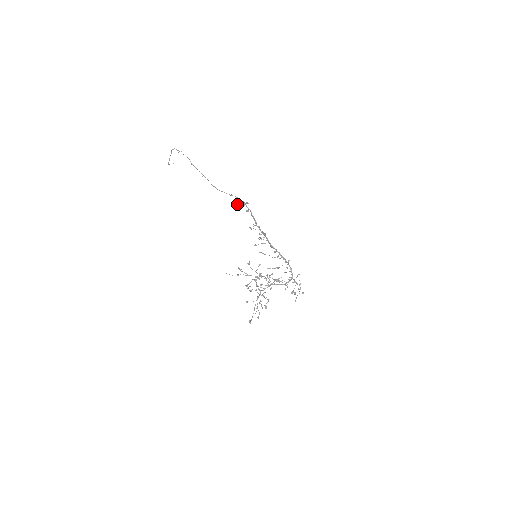
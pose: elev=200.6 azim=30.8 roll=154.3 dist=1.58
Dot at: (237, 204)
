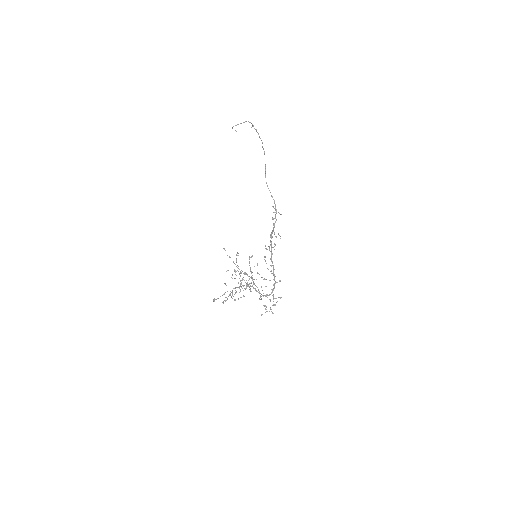
Dot at: occluded
